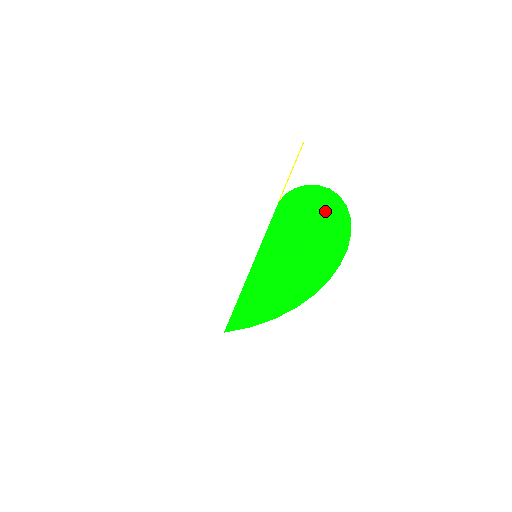
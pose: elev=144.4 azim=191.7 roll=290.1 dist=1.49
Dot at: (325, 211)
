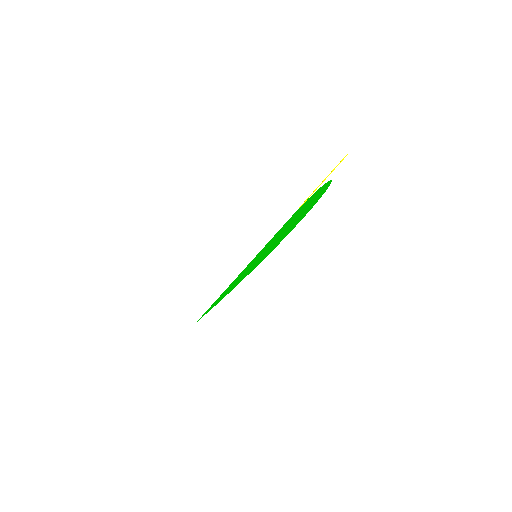
Dot at: (316, 197)
